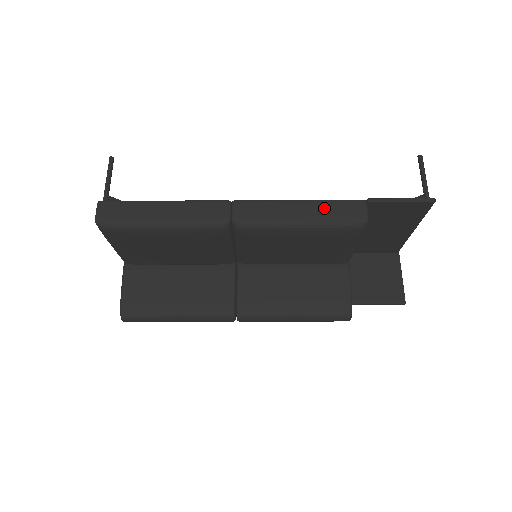
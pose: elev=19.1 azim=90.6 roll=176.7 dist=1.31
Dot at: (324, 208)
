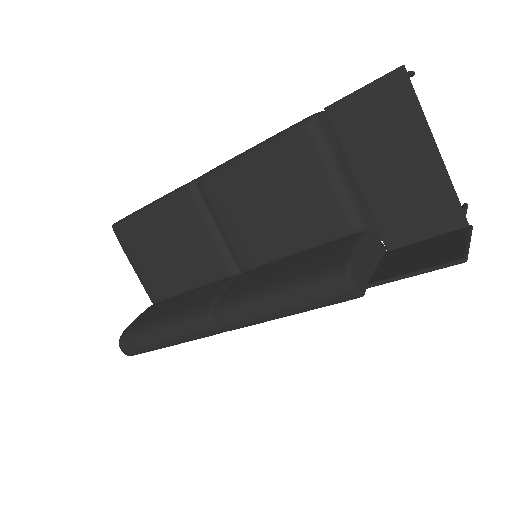
Dot at: occluded
